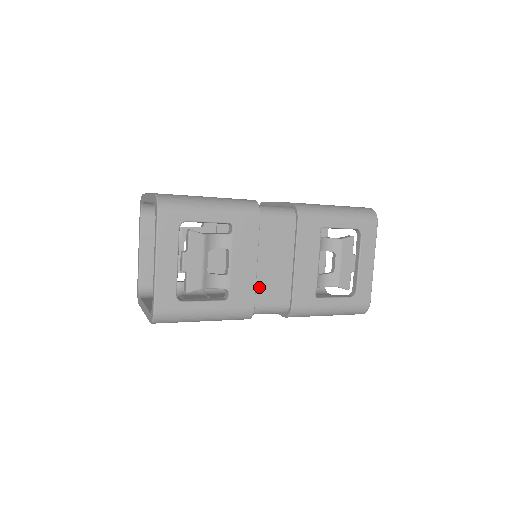
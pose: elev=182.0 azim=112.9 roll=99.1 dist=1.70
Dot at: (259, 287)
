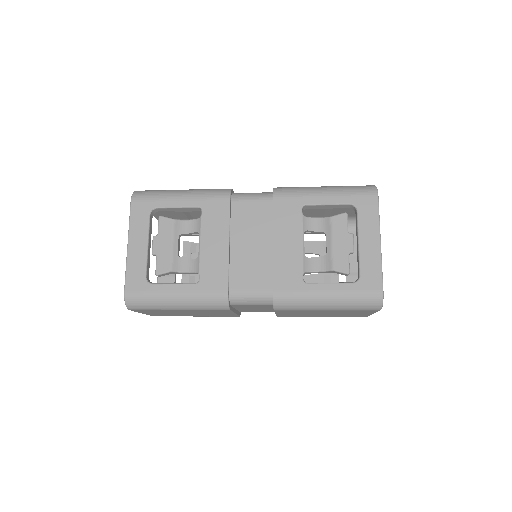
Dot at: (234, 271)
